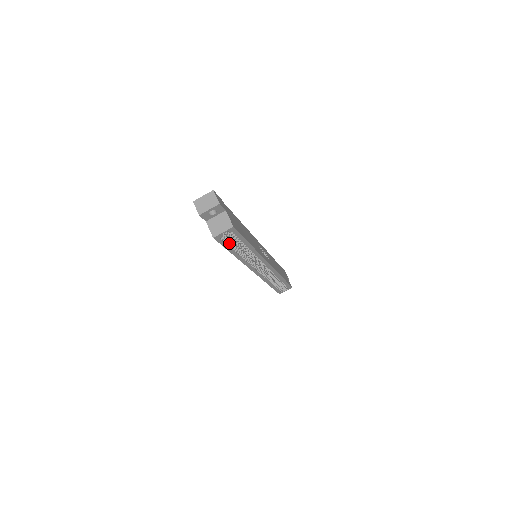
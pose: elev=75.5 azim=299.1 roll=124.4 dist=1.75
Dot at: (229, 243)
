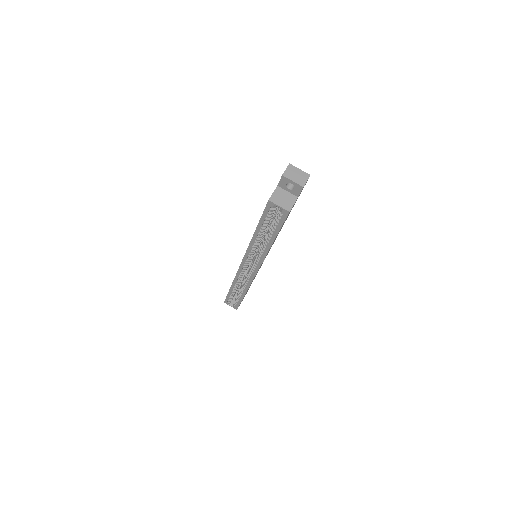
Dot at: (268, 219)
